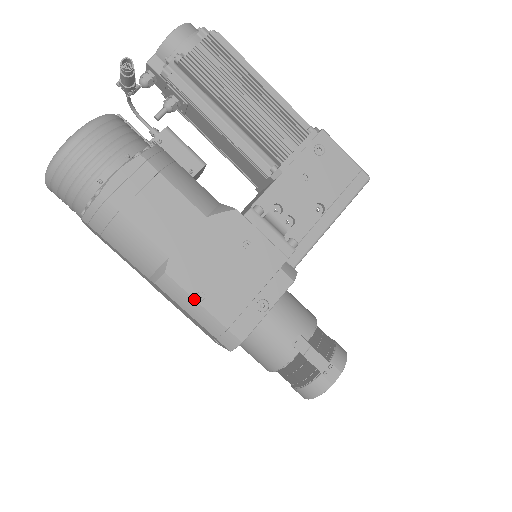
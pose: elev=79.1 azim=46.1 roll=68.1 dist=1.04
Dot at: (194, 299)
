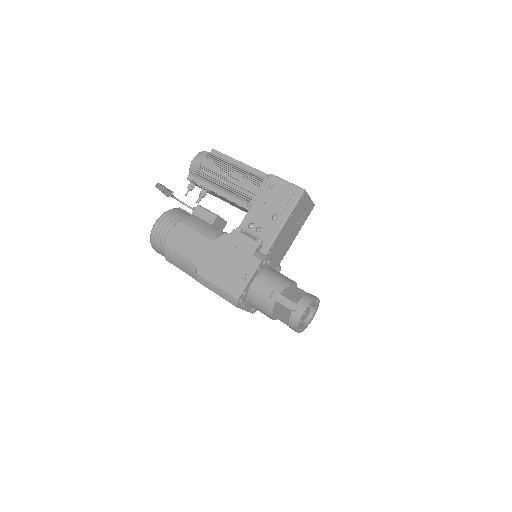
Dot at: (211, 283)
